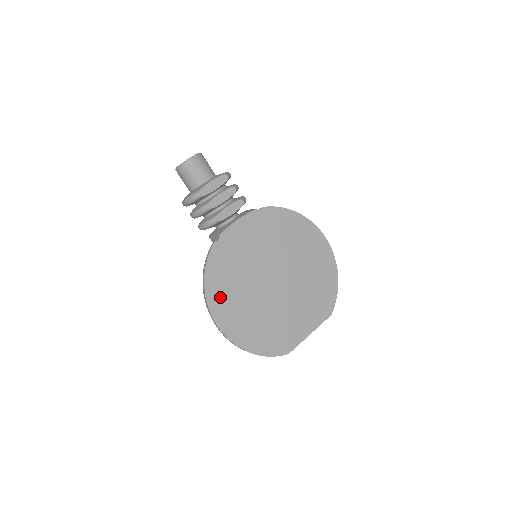
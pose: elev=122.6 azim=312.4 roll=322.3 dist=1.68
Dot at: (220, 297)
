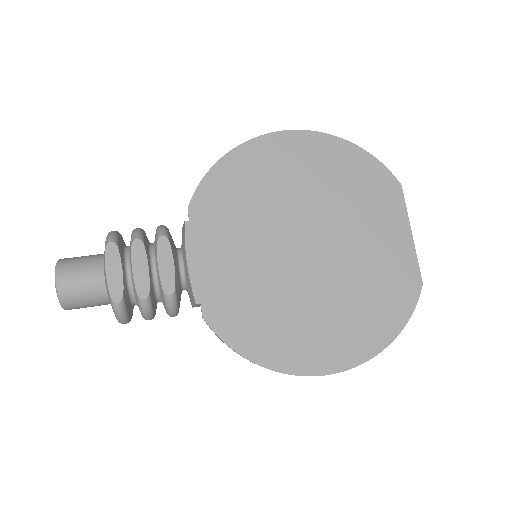
Dot at: (288, 349)
